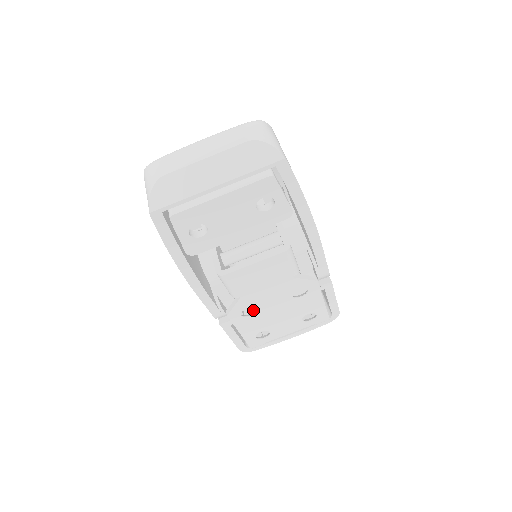
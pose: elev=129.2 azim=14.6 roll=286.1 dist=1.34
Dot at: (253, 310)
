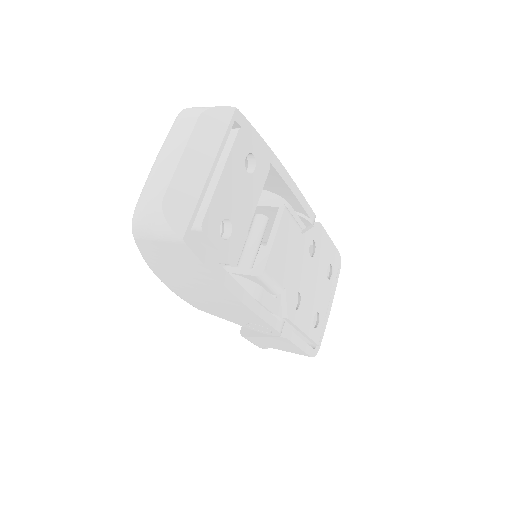
Dot at: occluded
